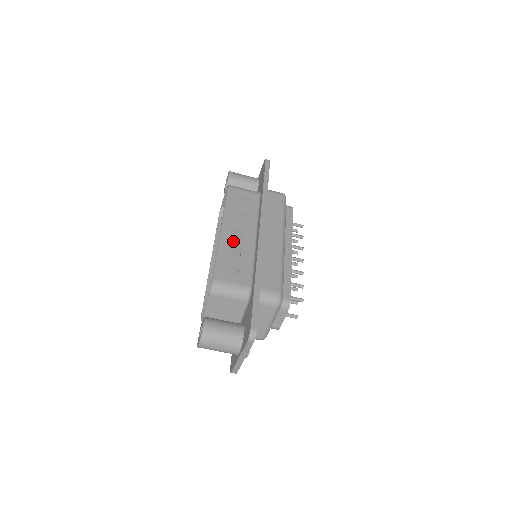
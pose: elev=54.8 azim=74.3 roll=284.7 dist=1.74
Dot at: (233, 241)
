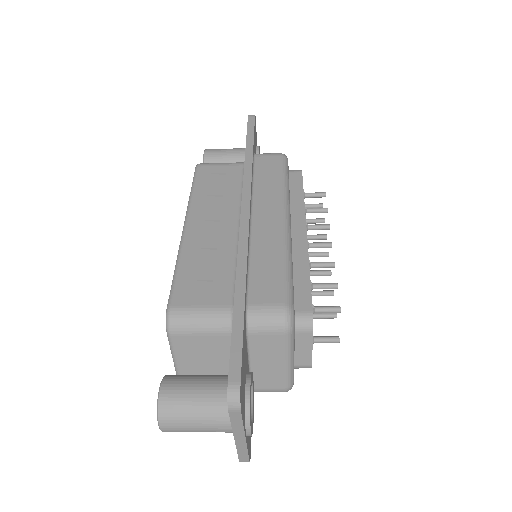
Dot at: (203, 239)
